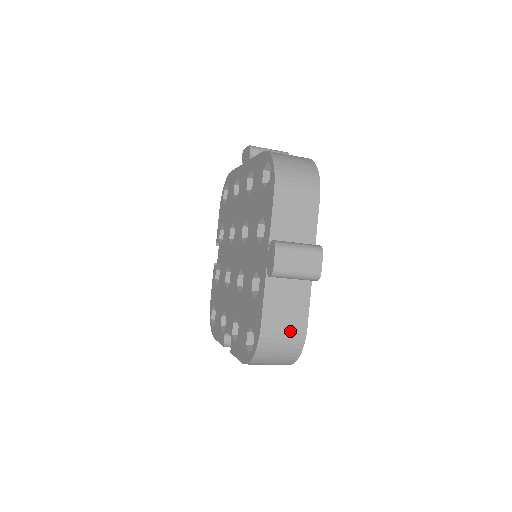
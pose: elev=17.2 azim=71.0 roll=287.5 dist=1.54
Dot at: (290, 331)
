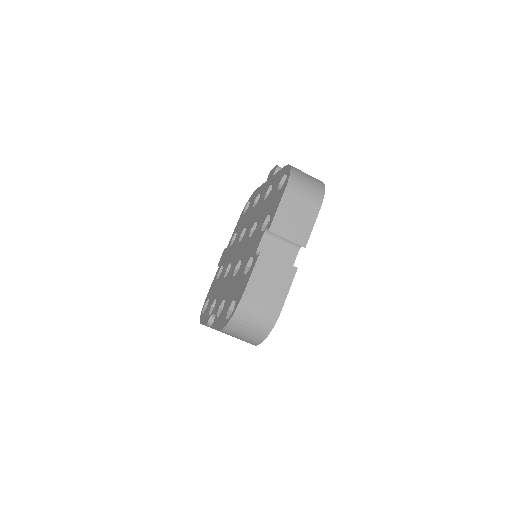
Dot at: occluded
